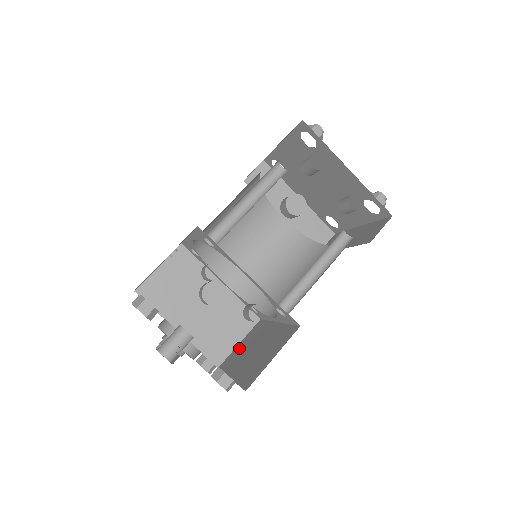
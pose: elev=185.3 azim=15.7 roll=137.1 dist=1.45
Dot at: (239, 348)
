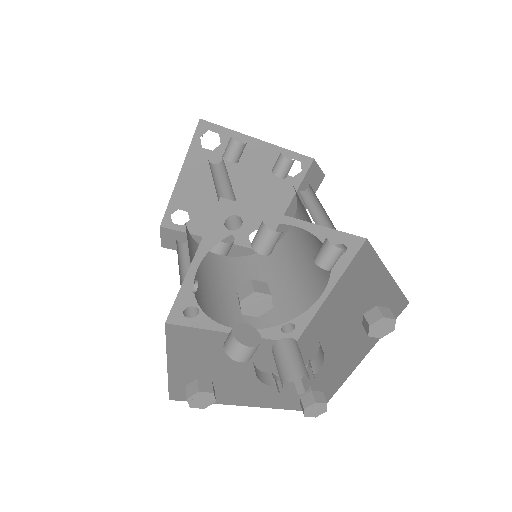
Dot at: occluded
